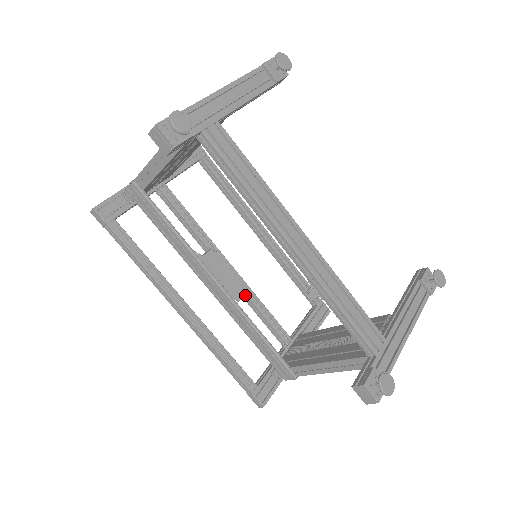
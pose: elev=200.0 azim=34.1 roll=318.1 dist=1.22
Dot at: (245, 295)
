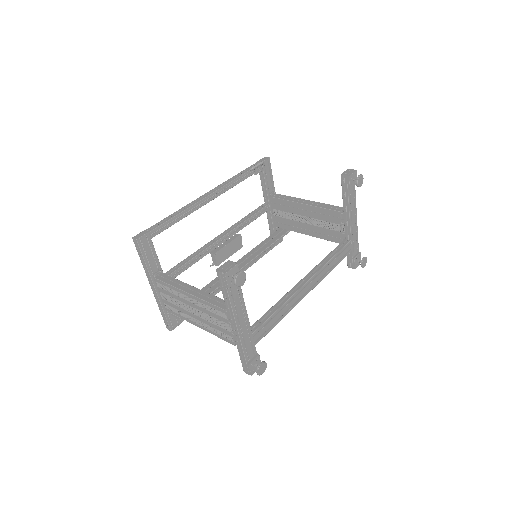
Dot at: (238, 231)
